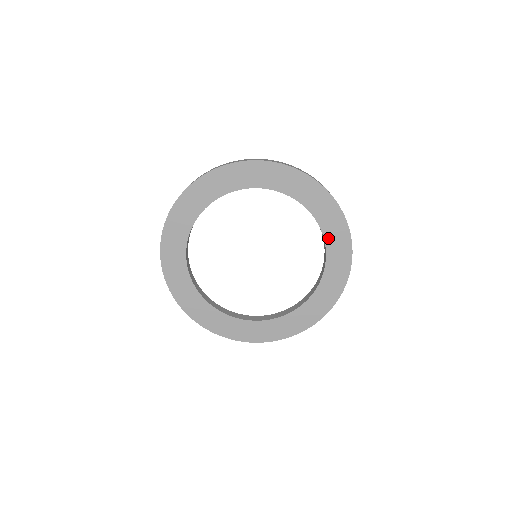
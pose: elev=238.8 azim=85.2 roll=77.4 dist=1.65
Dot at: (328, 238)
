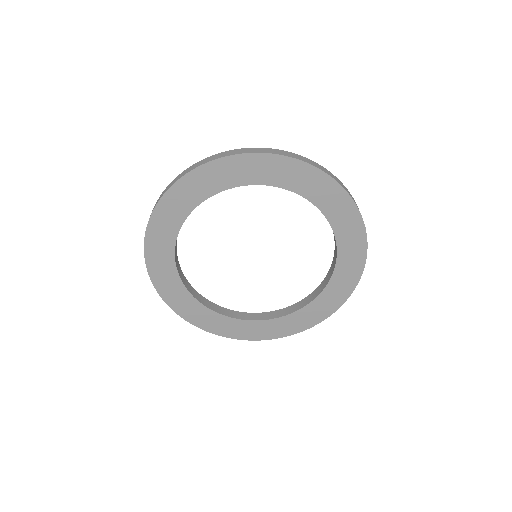
Dot at: (342, 251)
